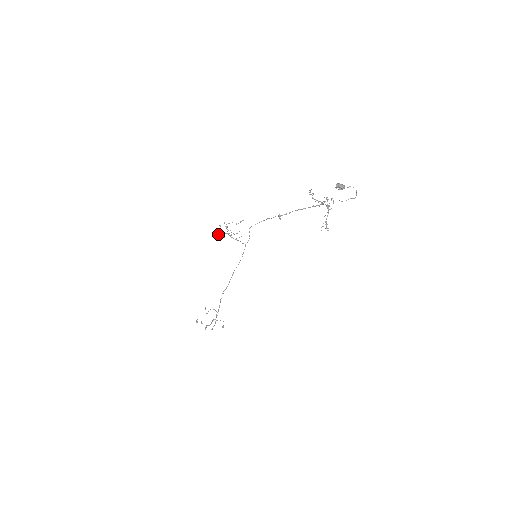
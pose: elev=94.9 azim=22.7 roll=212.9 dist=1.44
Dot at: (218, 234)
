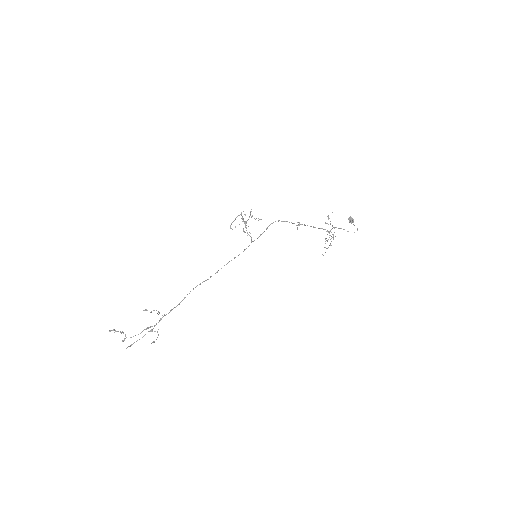
Dot at: (245, 214)
